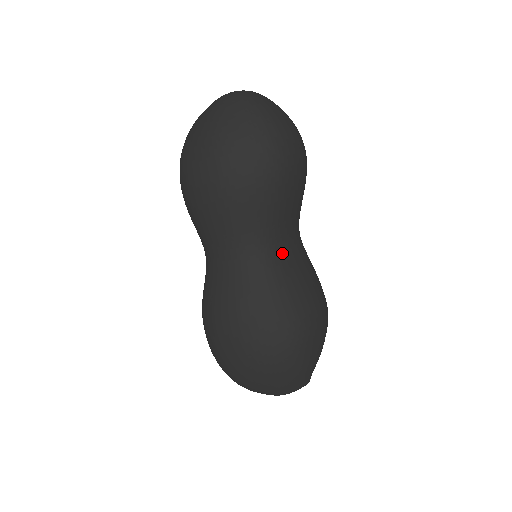
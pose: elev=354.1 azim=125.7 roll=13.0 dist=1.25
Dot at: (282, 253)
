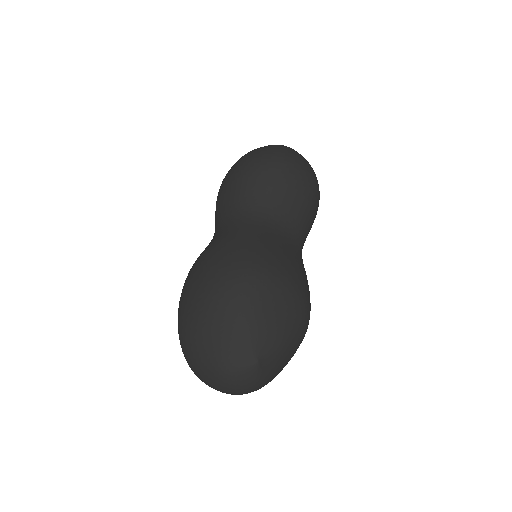
Dot at: (269, 226)
